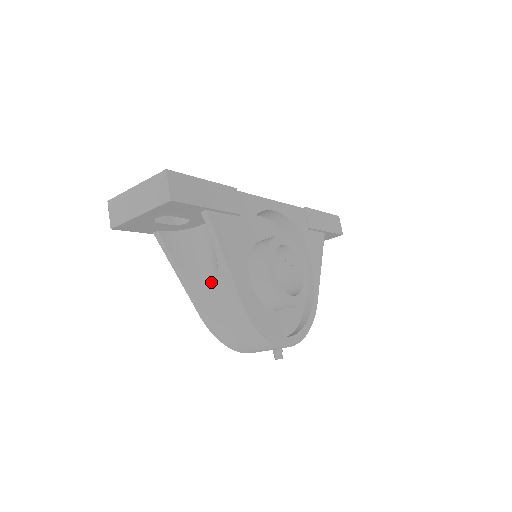
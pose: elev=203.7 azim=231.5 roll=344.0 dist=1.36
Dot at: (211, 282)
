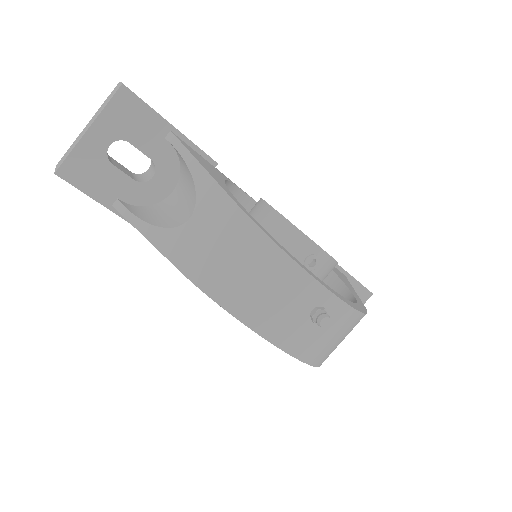
Dot at: (188, 212)
